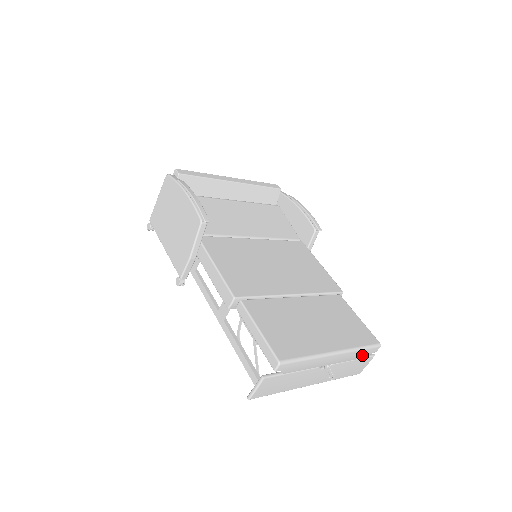
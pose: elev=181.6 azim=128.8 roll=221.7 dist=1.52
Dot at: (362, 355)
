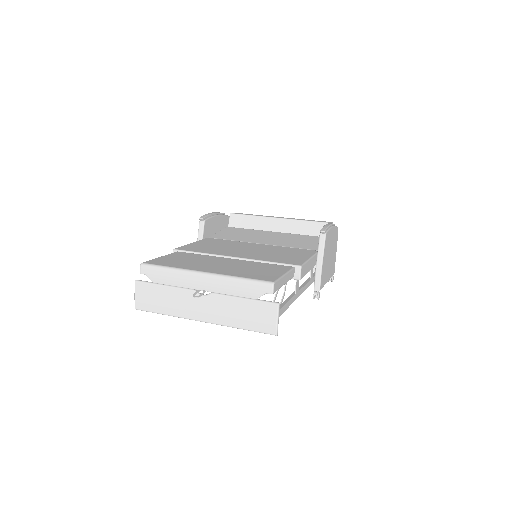
Dot at: (250, 292)
